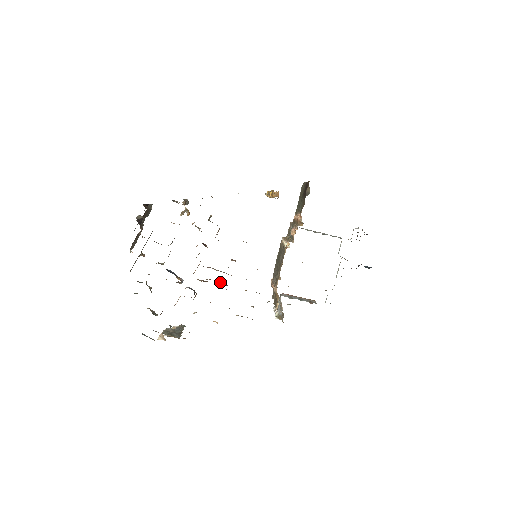
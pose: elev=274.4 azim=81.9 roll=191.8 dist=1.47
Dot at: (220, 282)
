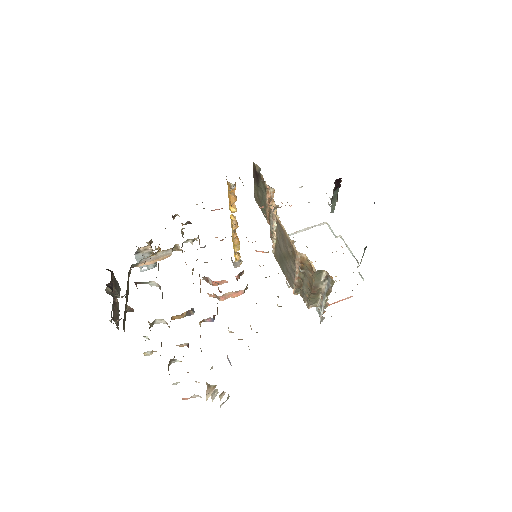
Dot at: occluded
